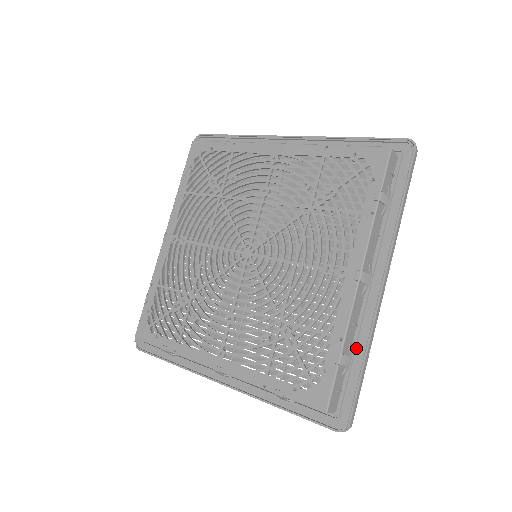
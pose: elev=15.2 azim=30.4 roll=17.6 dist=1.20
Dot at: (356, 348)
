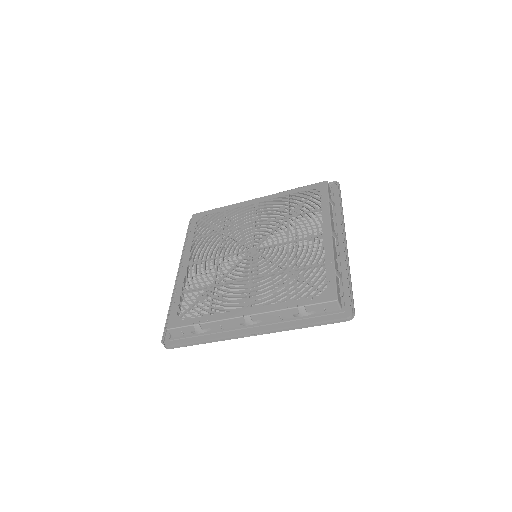
Dot at: (342, 273)
